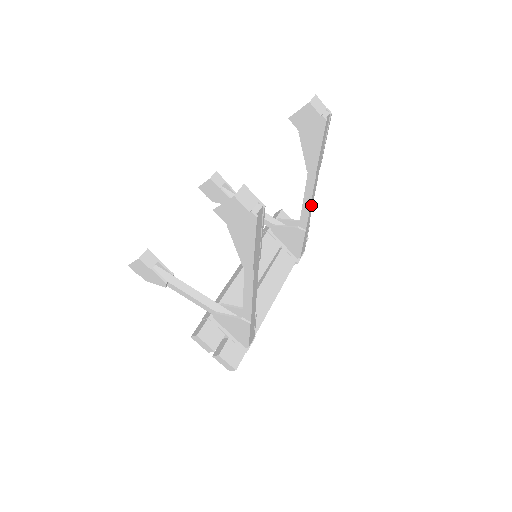
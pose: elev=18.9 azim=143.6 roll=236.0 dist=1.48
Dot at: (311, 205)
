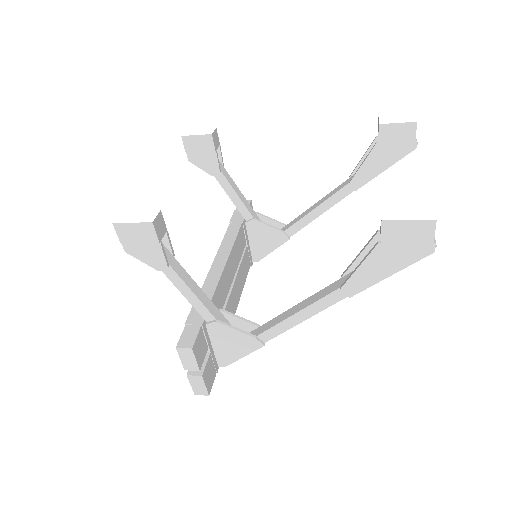
Dot at: (316, 216)
